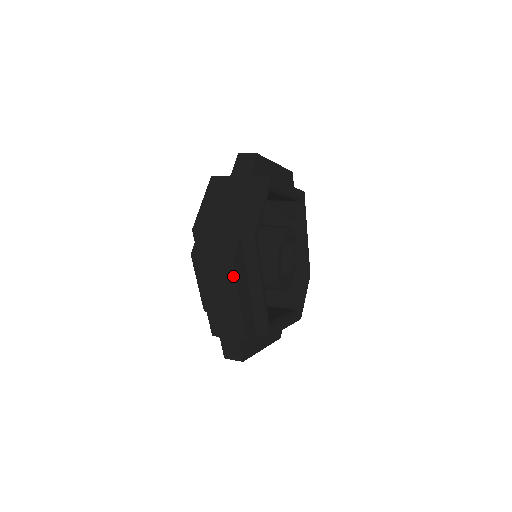
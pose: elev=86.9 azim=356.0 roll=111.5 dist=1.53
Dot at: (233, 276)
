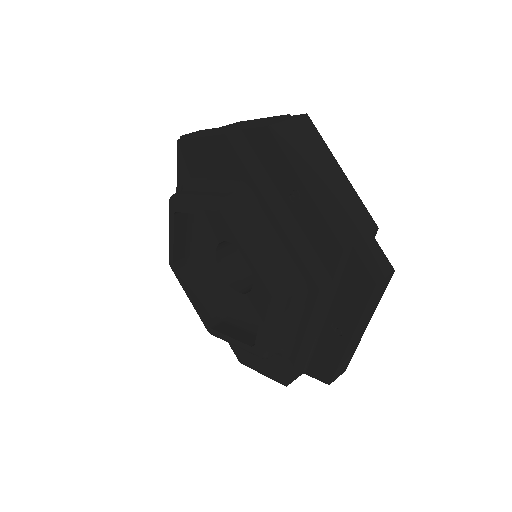
Dot at: (316, 133)
